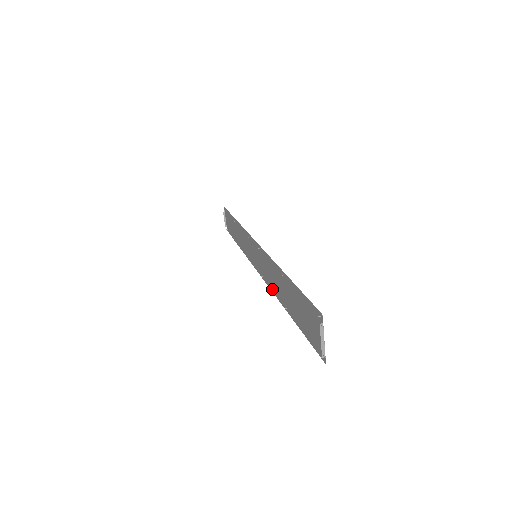
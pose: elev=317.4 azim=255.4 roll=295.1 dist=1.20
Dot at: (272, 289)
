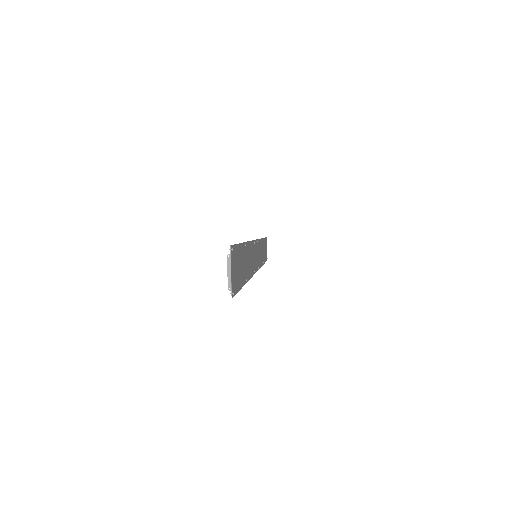
Dot at: (250, 274)
